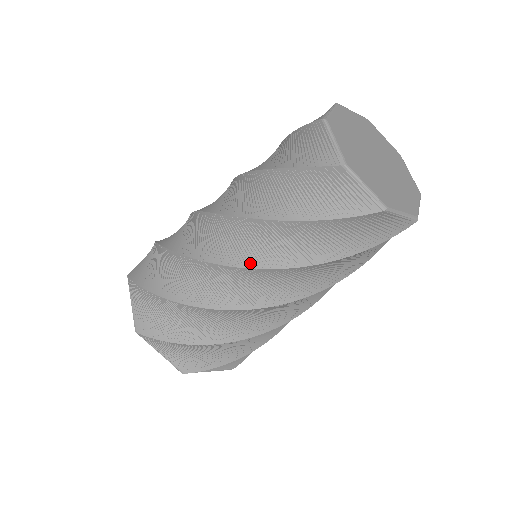
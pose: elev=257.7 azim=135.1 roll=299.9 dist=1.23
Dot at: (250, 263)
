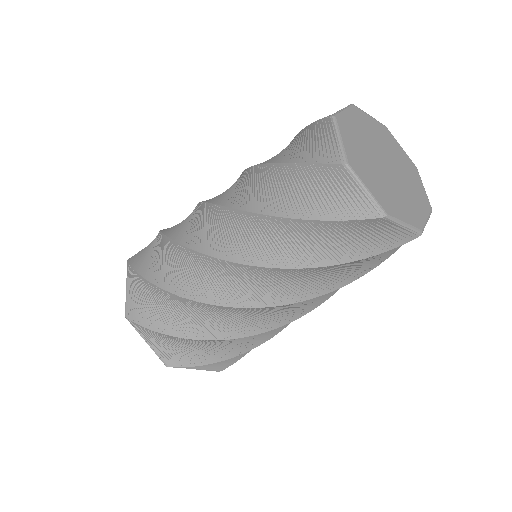
Dot at: (241, 258)
